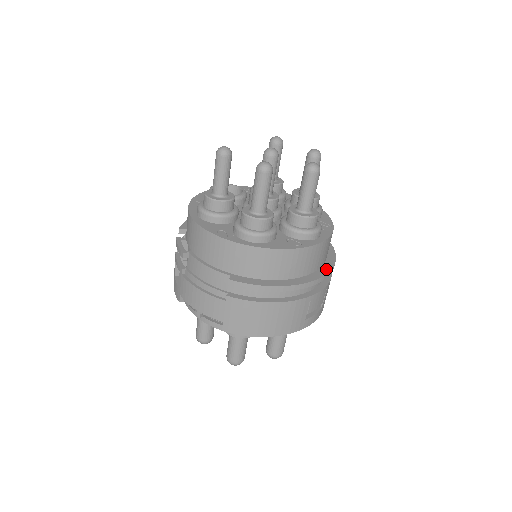
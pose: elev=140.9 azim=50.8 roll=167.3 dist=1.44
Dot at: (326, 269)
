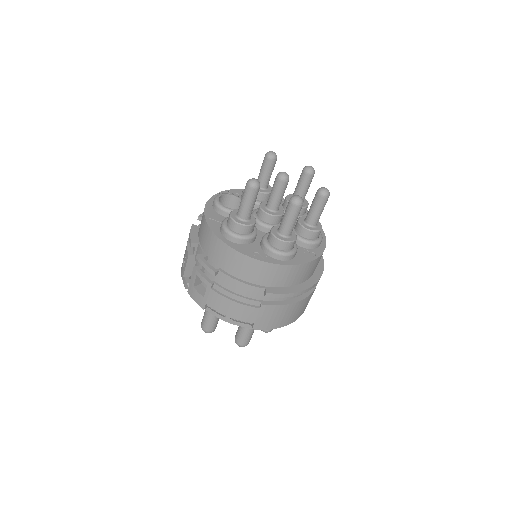
Dot at: (321, 264)
